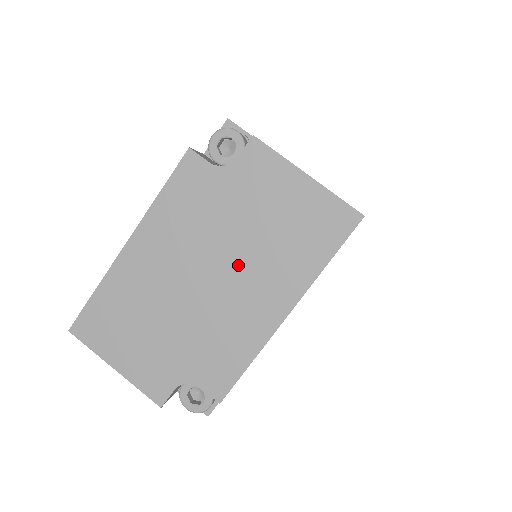
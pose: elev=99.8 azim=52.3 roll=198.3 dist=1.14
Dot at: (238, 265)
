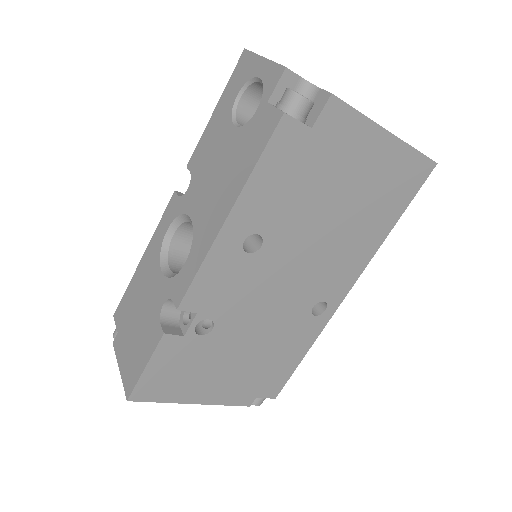
Dot at: occluded
